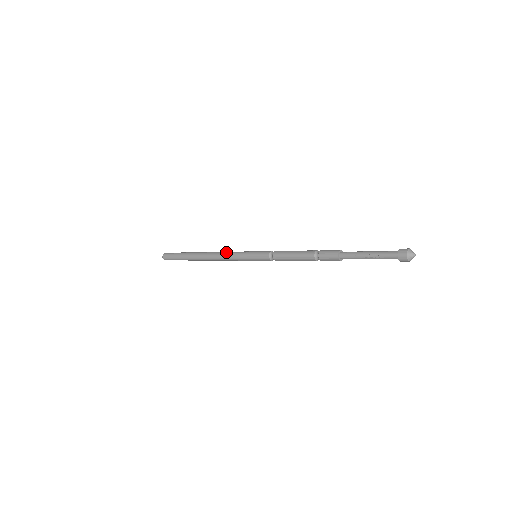
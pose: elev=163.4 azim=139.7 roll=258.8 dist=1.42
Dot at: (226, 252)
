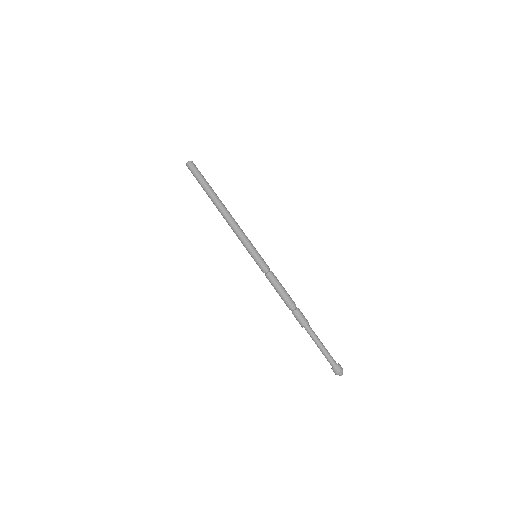
Dot at: (236, 228)
